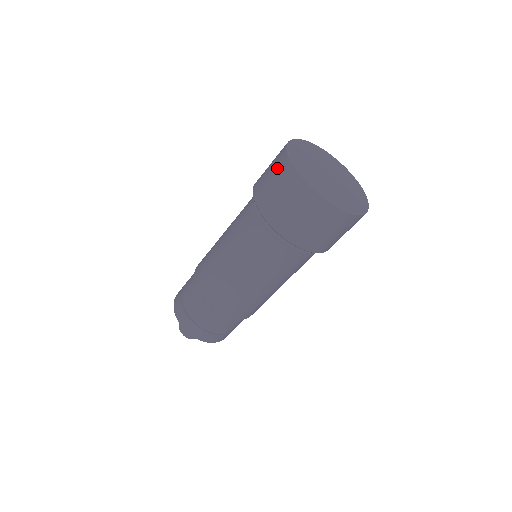
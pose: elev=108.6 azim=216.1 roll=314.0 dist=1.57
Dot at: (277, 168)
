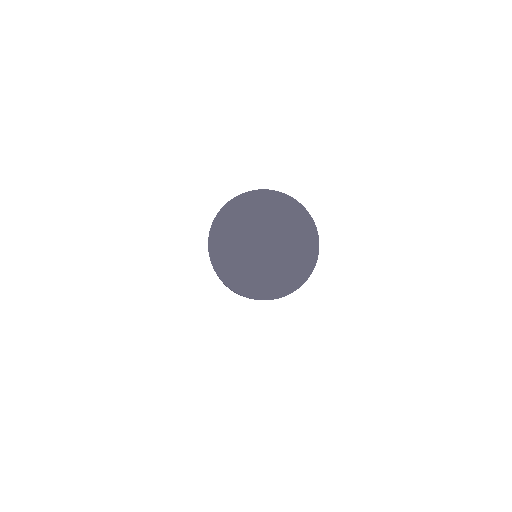
Dot at: occluded
